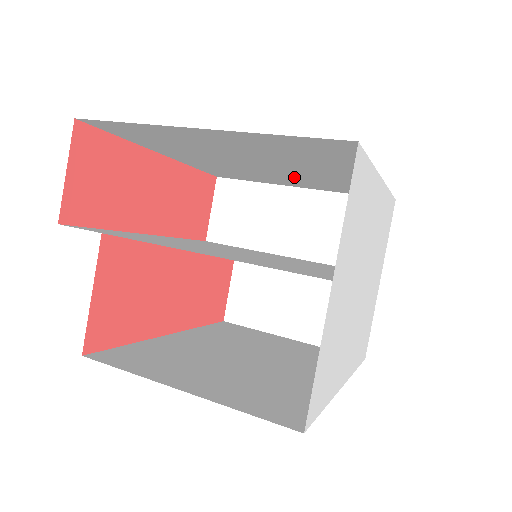
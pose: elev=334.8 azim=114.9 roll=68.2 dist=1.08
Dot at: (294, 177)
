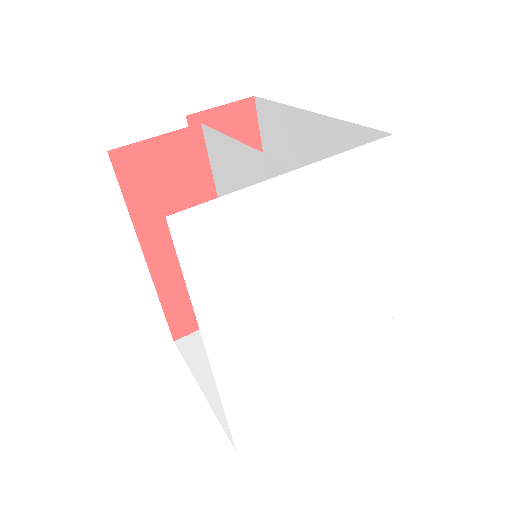
Dot at: occluded
